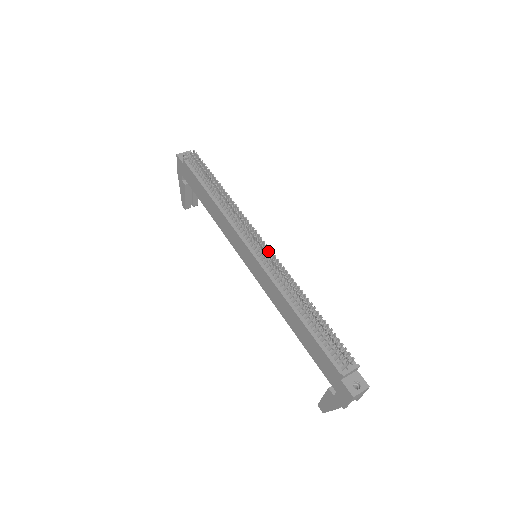
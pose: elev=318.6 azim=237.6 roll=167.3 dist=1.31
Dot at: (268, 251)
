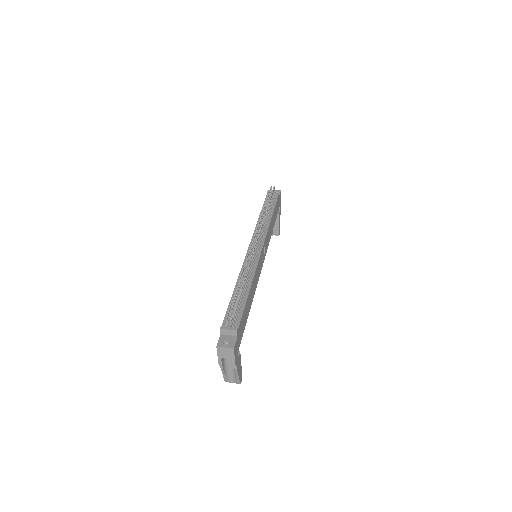
Dot at: (260, 251)
